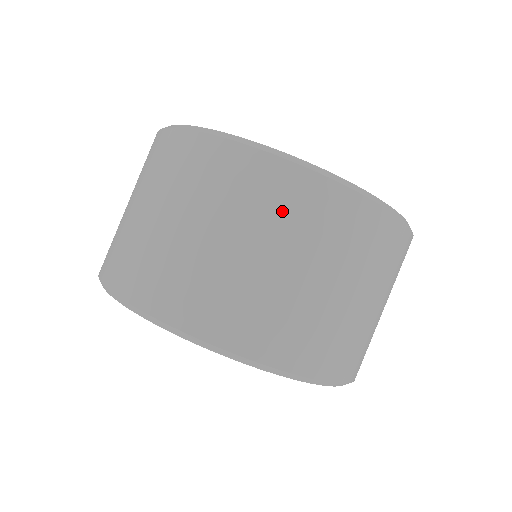
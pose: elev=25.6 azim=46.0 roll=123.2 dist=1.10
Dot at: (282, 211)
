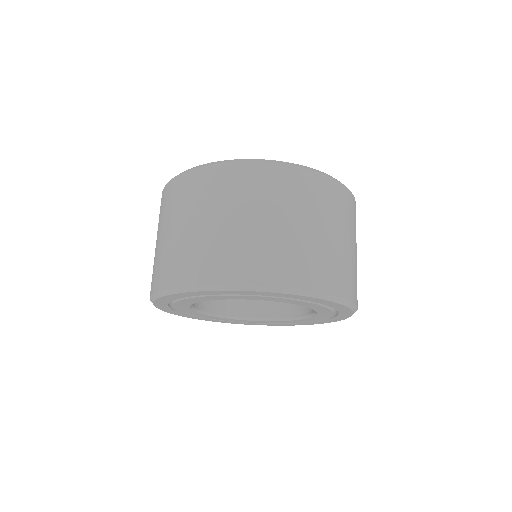
Dot at: (199, 194)
